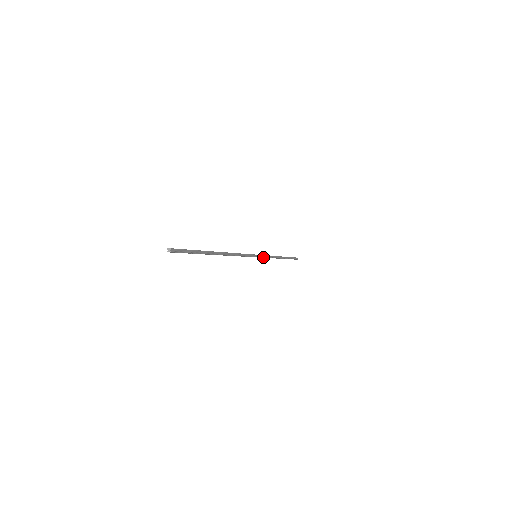
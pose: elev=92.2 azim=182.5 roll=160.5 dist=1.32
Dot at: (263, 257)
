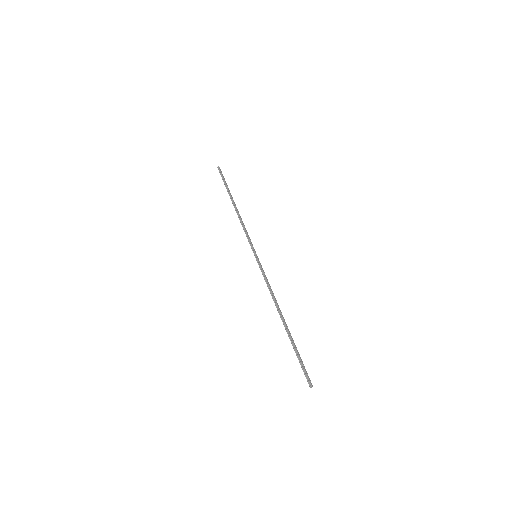
Dot at: (251, 244)
